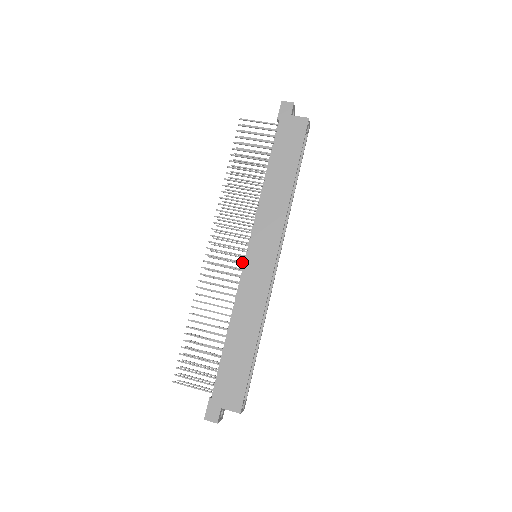
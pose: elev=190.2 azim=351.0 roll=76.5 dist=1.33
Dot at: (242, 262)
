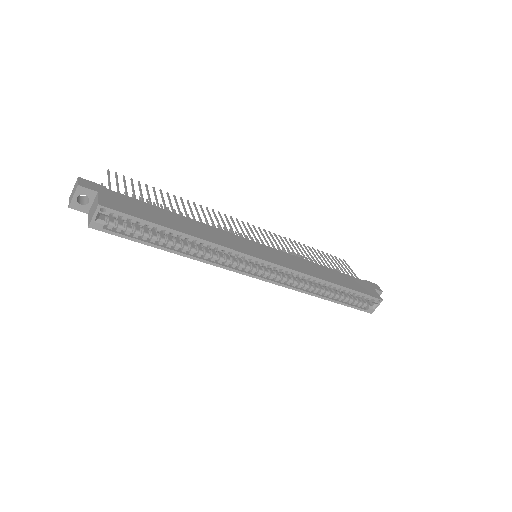
Dot at: occluded
